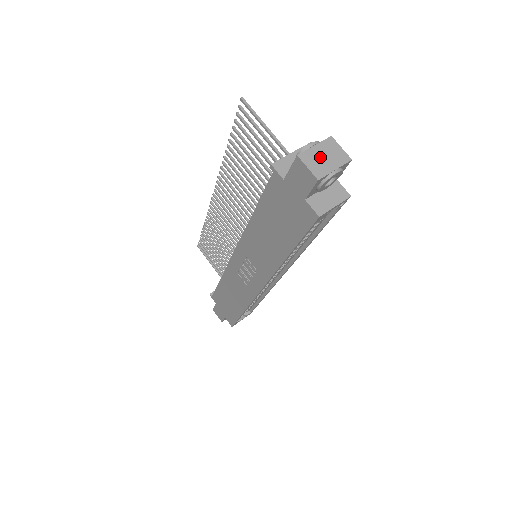
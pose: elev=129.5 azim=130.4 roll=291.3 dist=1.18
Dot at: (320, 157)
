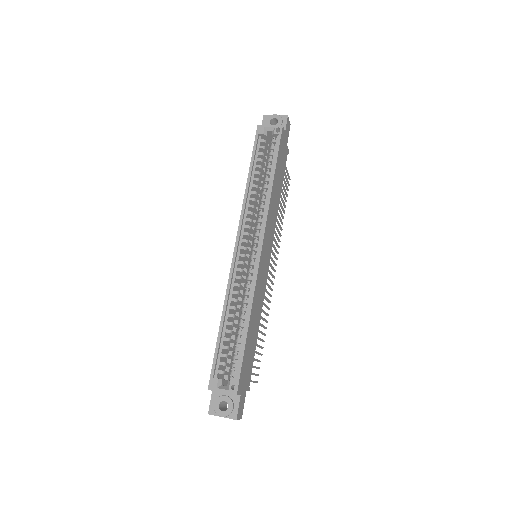
Dot at: occluded
